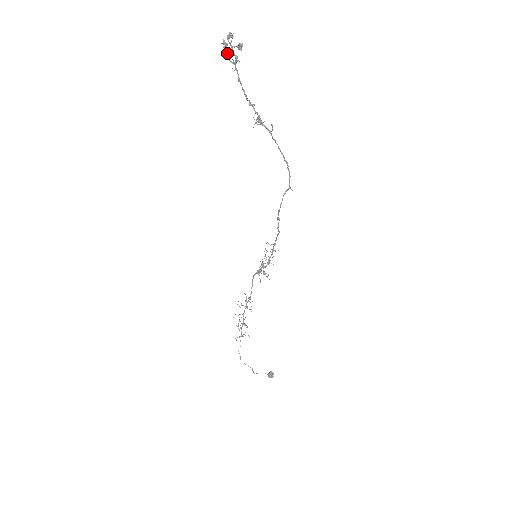
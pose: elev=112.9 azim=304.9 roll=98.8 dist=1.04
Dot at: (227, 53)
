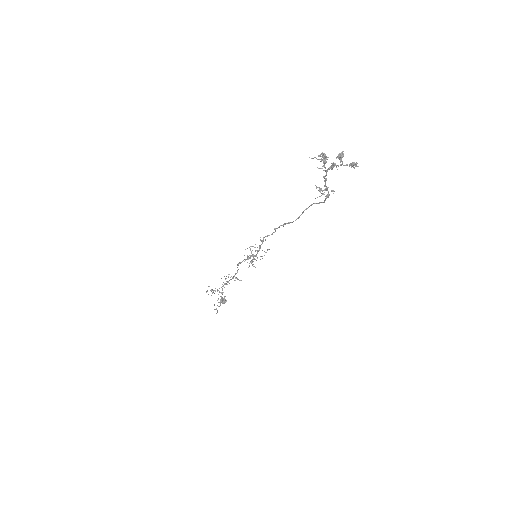
Dot at: occluded
